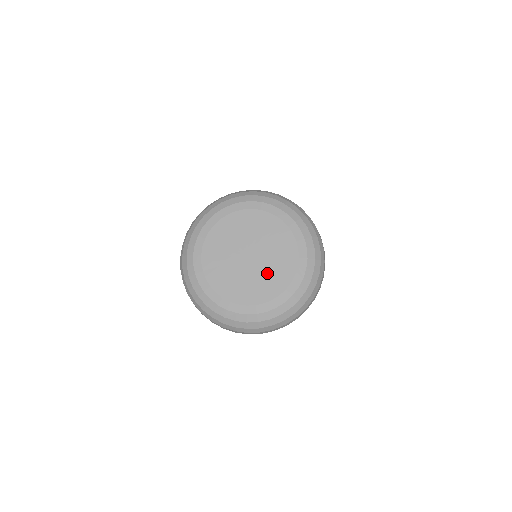
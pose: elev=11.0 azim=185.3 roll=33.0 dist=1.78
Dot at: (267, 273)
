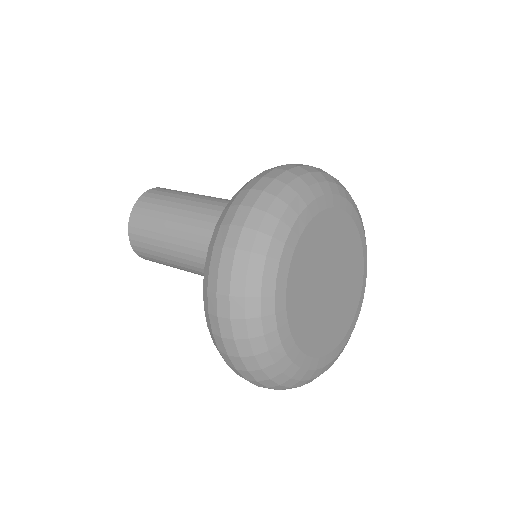
Dot at: (331, 318)
